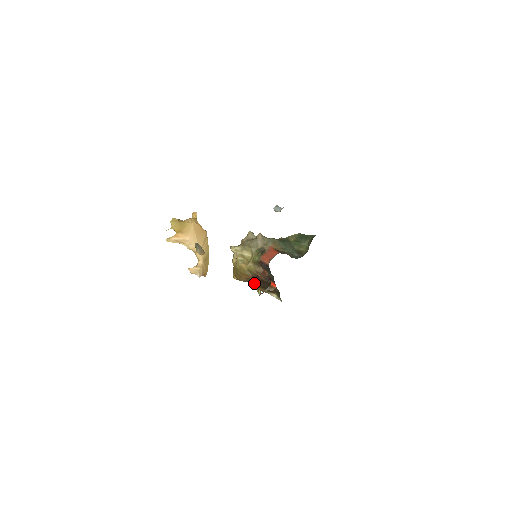
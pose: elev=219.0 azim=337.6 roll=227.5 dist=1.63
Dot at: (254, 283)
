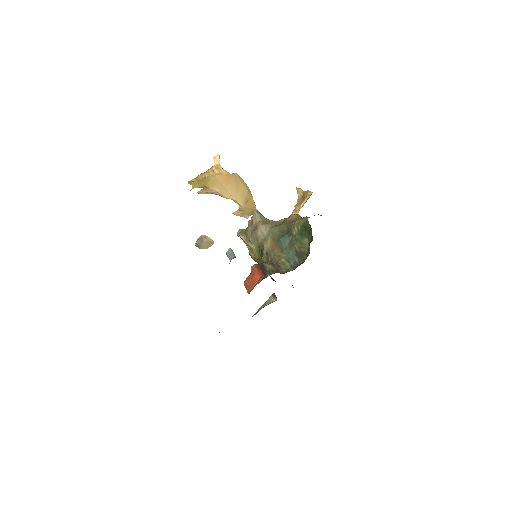
Dot at: occluded
